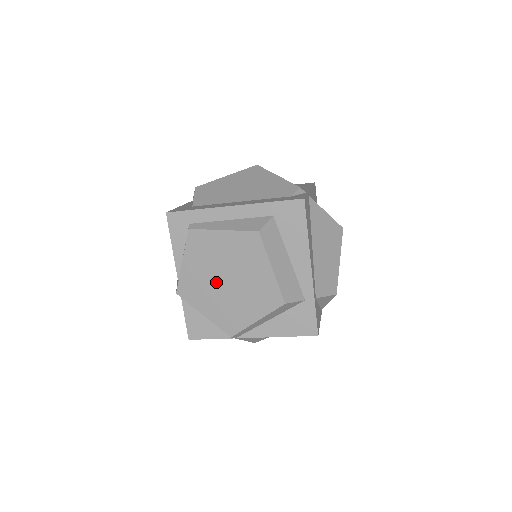
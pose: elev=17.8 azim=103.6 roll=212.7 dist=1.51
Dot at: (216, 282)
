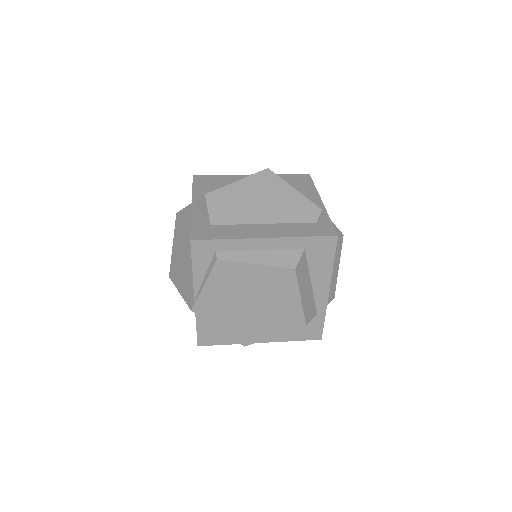
Dot at: (239, 305)
